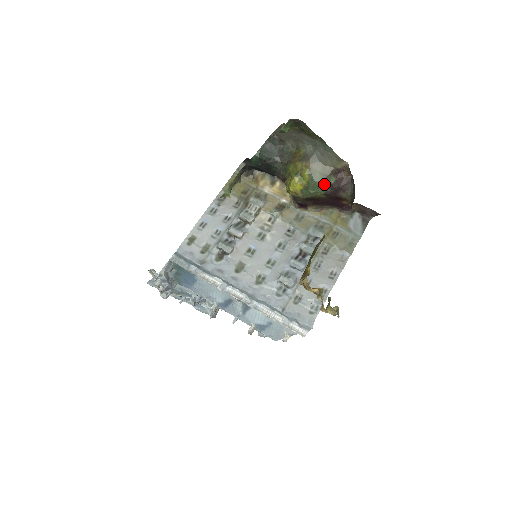
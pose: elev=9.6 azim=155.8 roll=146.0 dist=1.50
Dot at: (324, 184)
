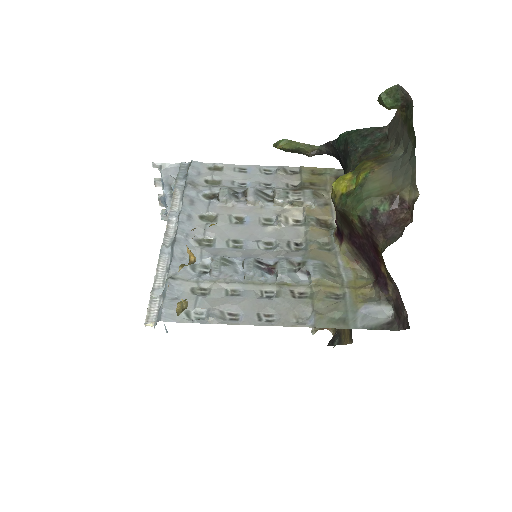
Dot at: (369, 203)
